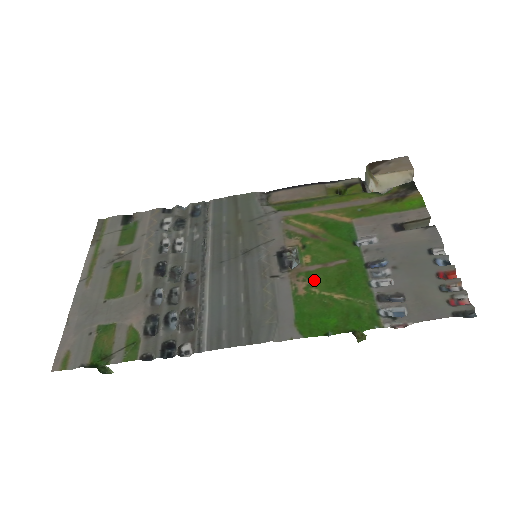
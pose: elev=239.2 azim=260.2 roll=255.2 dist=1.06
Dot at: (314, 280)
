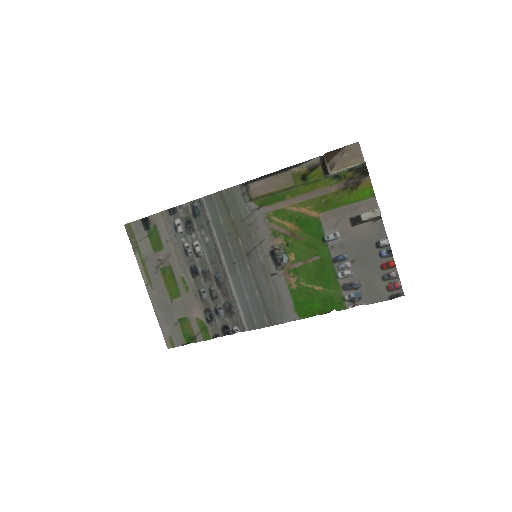
Dot at: (300, 276)
